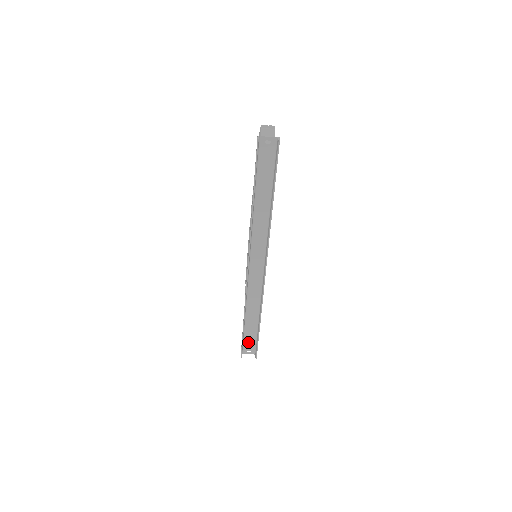
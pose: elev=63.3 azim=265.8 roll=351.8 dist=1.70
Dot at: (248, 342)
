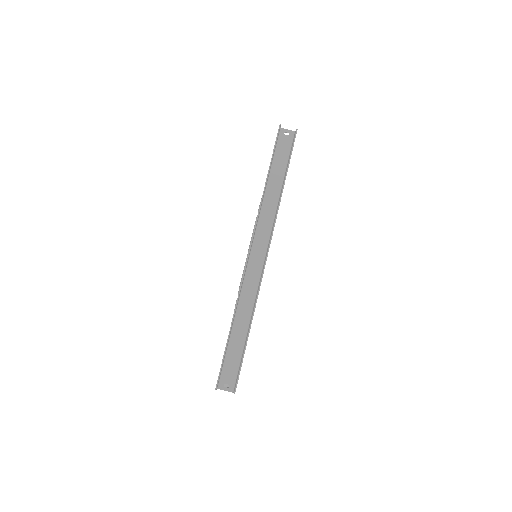
Dot at: (228, 369)
